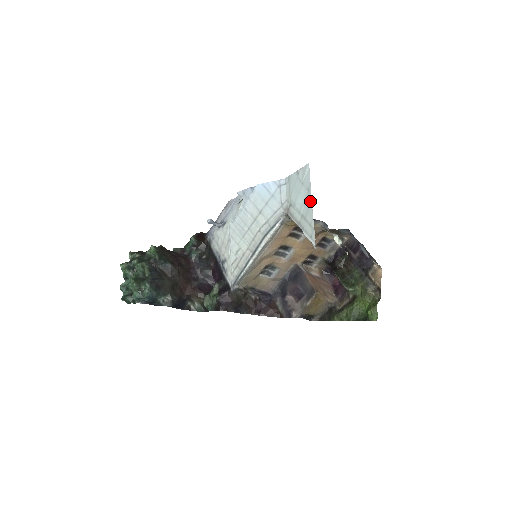
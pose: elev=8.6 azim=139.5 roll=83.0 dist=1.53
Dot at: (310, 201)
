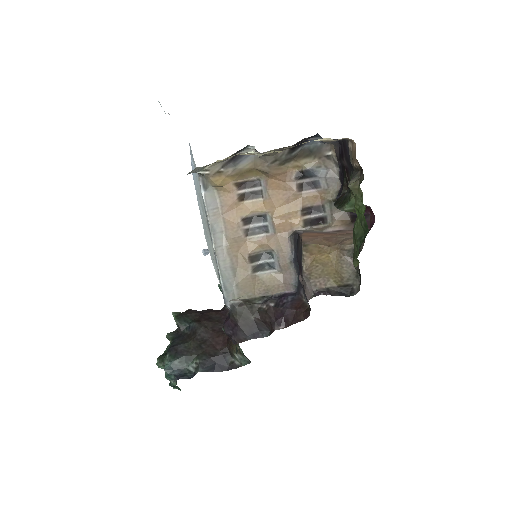
Dot at: occluded
